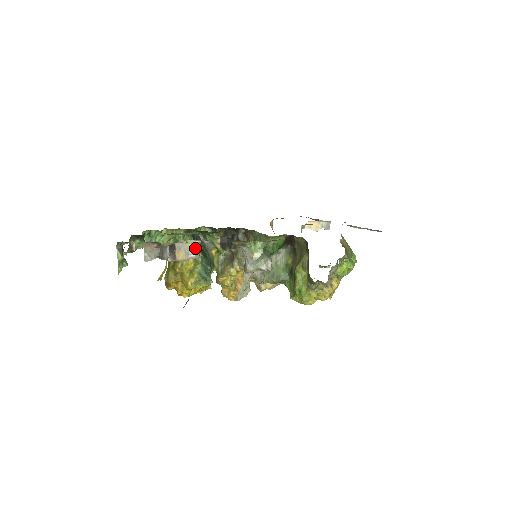
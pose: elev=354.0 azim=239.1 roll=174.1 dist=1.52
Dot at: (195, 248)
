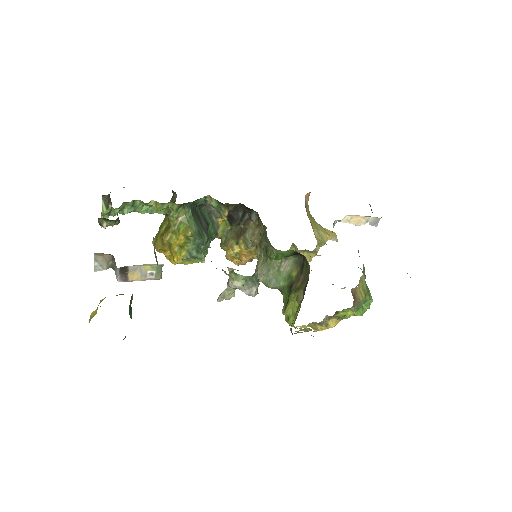
Dot at: (155, 270)
